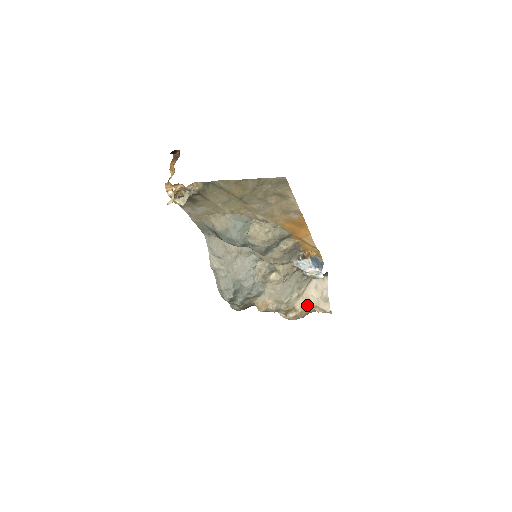
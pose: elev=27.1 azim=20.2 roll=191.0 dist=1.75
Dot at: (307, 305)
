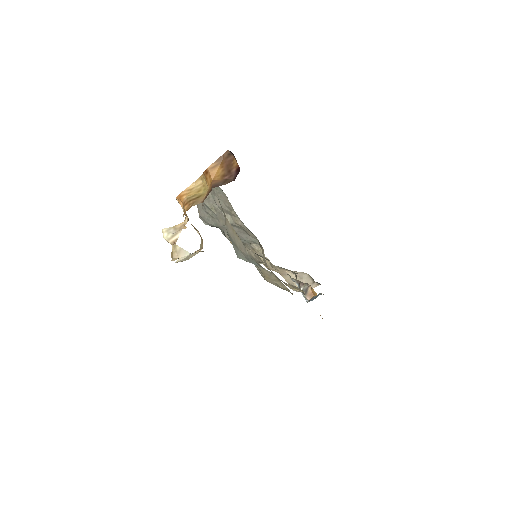
Dot at: (280, 273)
